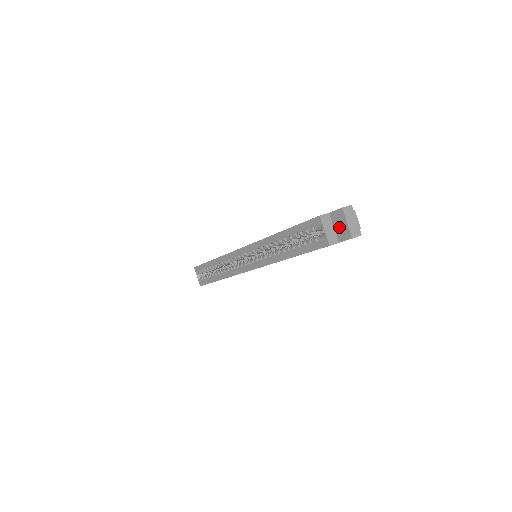
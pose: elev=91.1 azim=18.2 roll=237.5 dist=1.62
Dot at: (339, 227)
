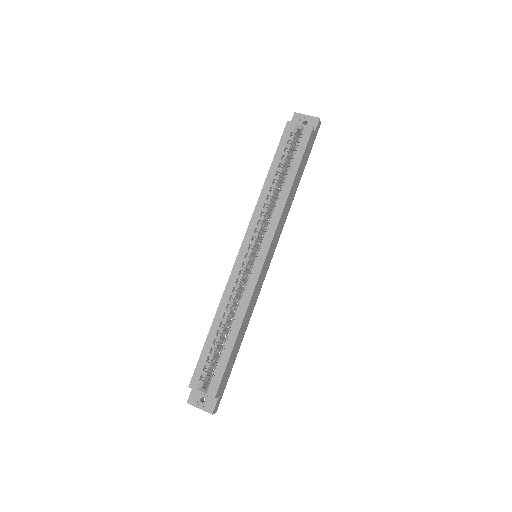
Dot at: occluded
